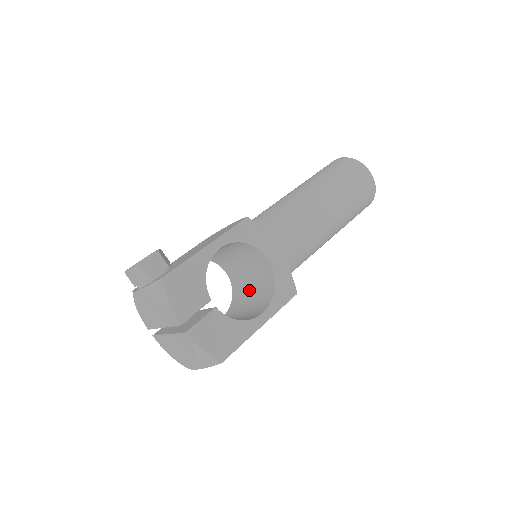
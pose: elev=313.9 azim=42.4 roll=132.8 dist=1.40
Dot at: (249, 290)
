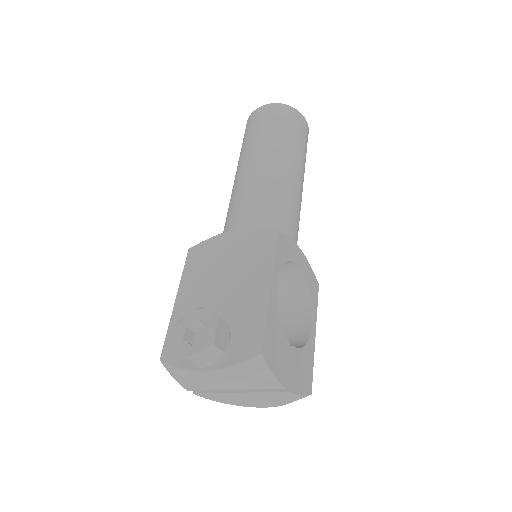
Dot at: occluded
